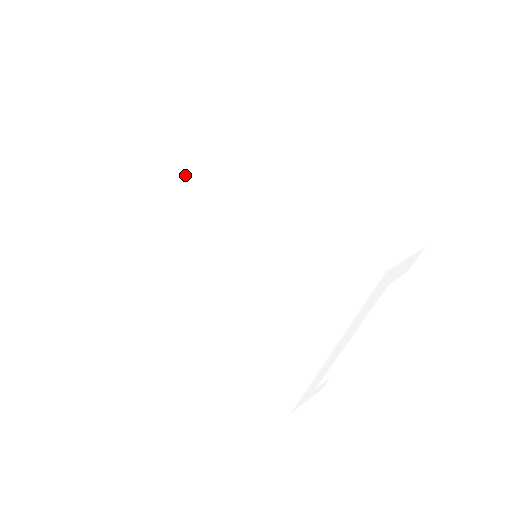
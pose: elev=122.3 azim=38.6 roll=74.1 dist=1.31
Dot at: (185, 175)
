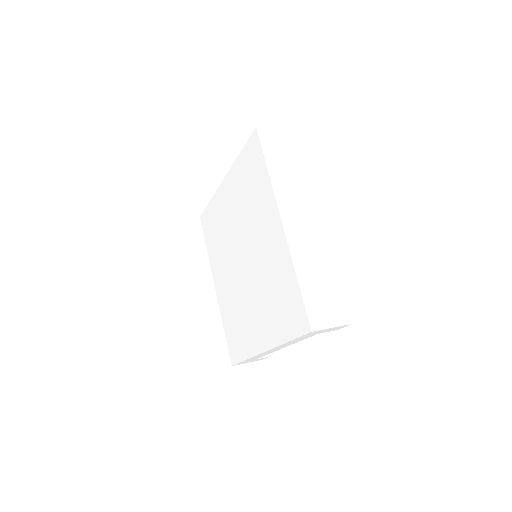
Dot at: (233, 174)
